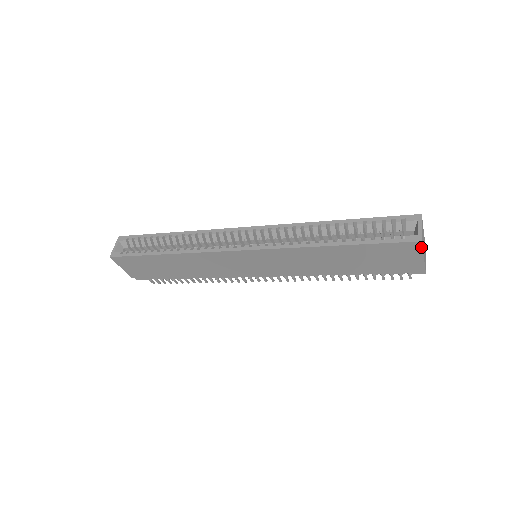
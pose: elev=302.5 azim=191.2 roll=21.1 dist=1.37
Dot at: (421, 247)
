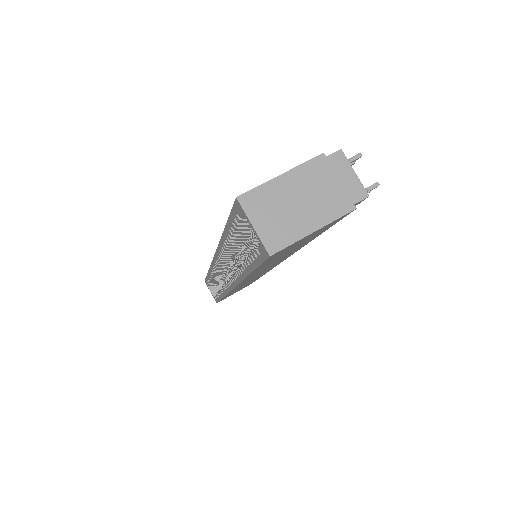
Dot at: (286, 247)
